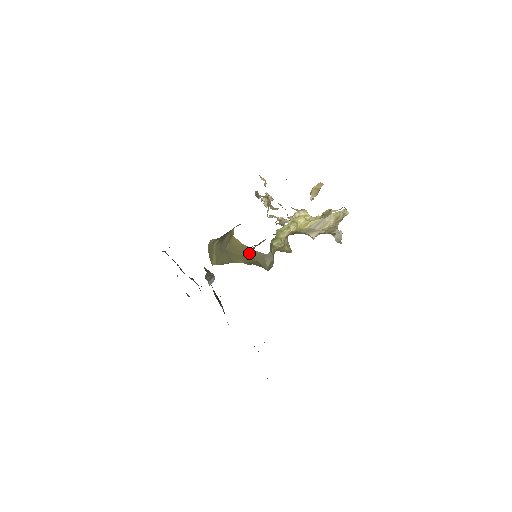
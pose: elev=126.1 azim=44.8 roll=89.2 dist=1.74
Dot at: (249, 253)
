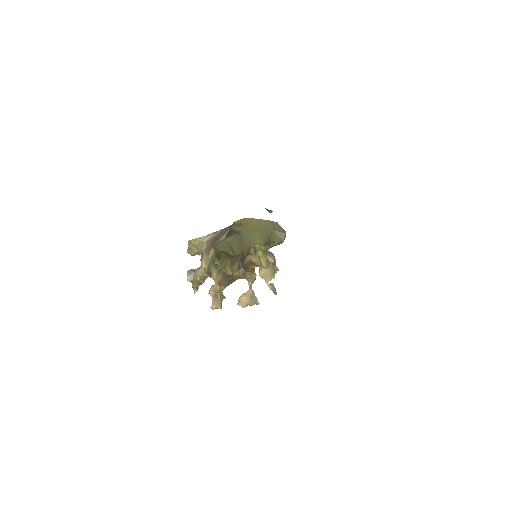
Dot at: (264, 226)
